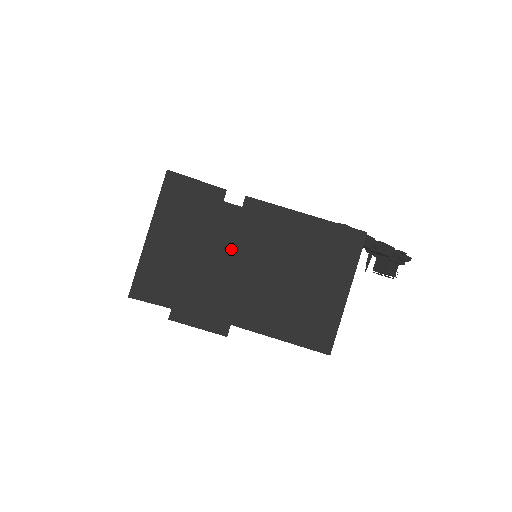
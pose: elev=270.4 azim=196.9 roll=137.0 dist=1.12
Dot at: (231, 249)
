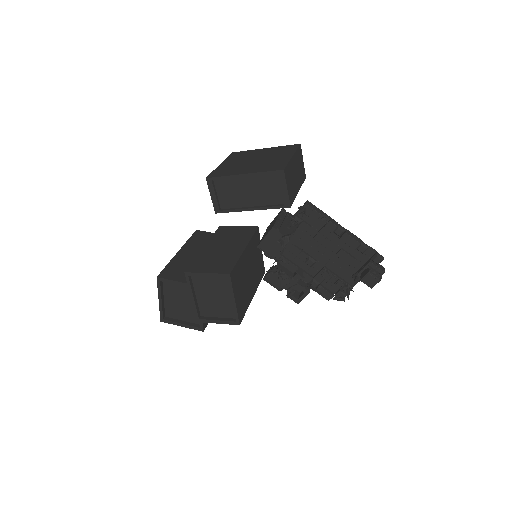
Dot at: (222, 163)
